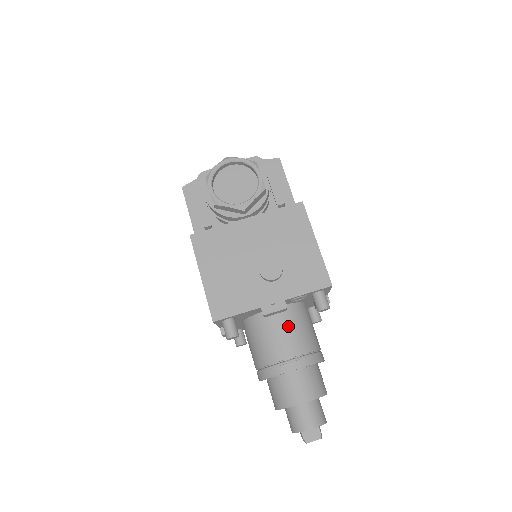
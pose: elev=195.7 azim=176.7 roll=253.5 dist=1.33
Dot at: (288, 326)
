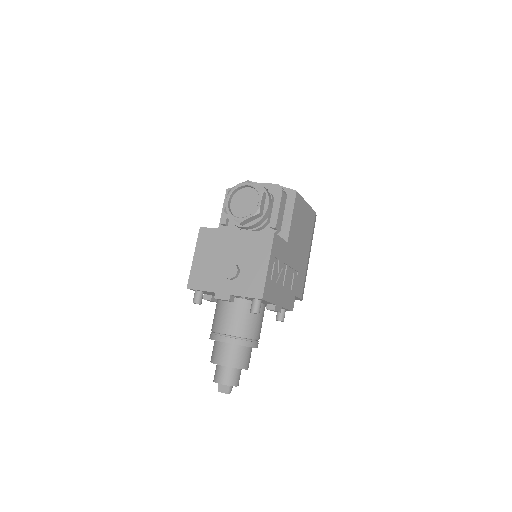
Dot at: (234, 313)
